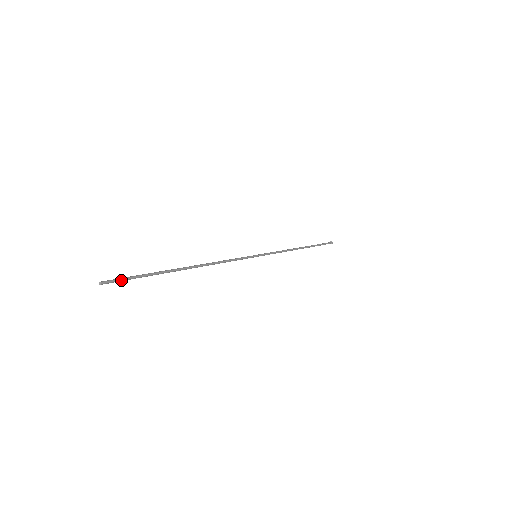
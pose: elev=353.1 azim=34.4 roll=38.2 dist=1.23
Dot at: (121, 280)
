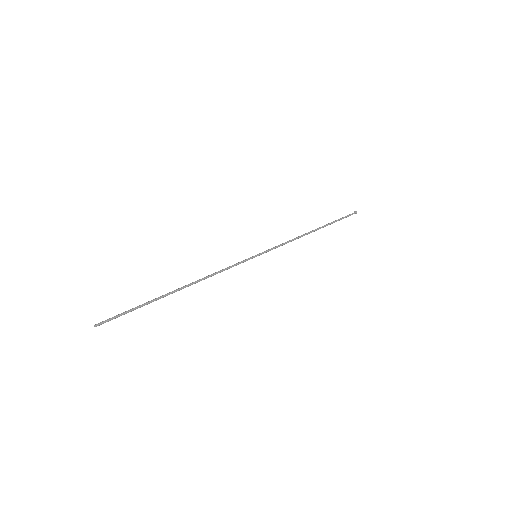
Dot at: occluded
